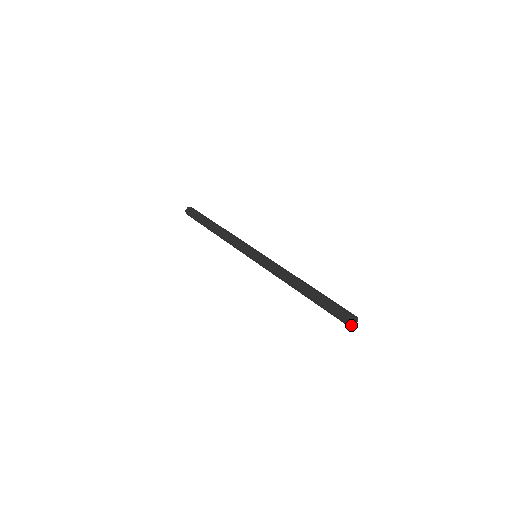
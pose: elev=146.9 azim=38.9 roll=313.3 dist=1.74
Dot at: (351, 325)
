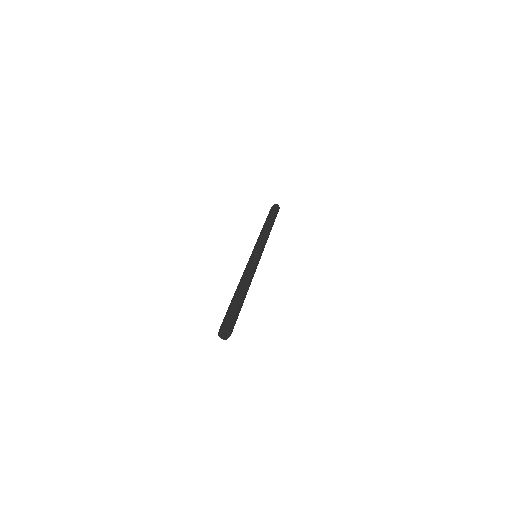
Dot at: (220, 336)
